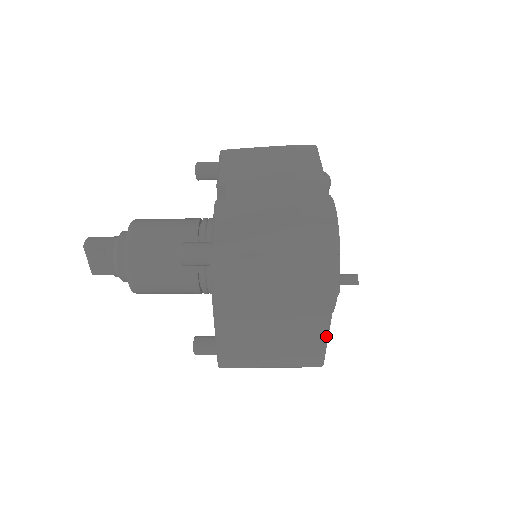
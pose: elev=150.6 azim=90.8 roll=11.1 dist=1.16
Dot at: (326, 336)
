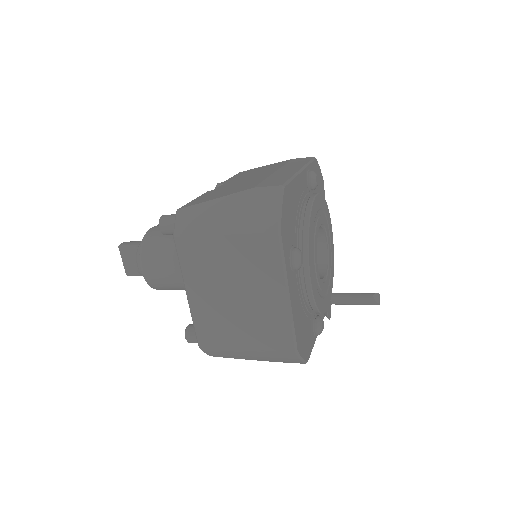
Dot at: (288, 307)
